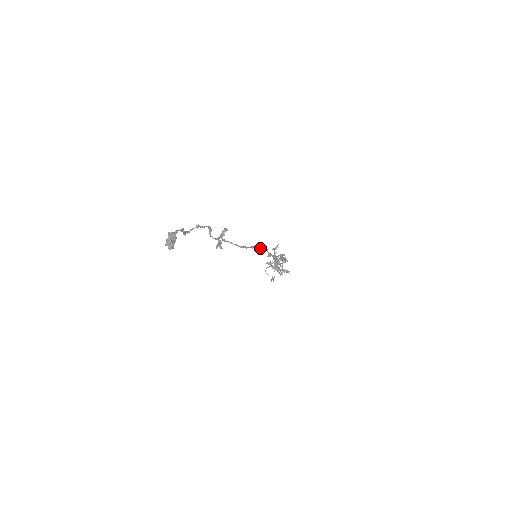
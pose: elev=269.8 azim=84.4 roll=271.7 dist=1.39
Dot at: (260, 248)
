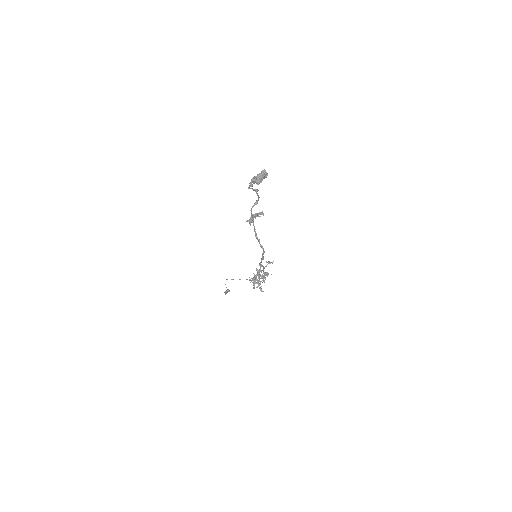
Dot at: (263, 252)
